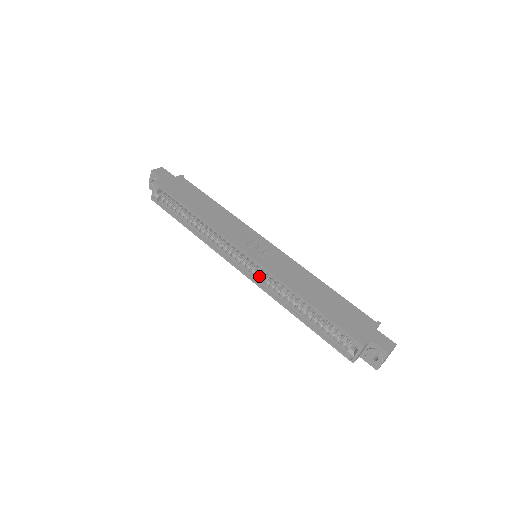
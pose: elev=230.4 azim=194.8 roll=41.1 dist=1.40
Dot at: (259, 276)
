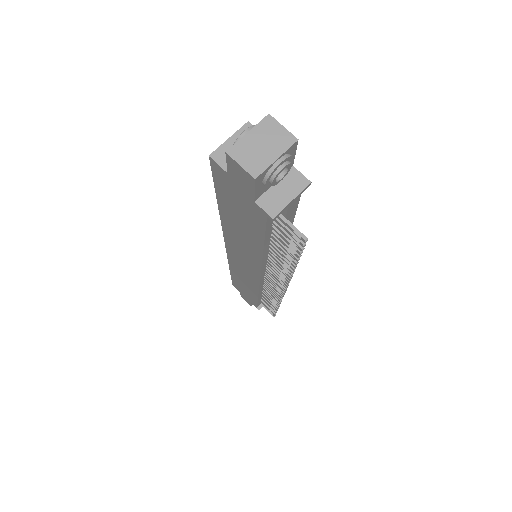
Dot at: occluded
